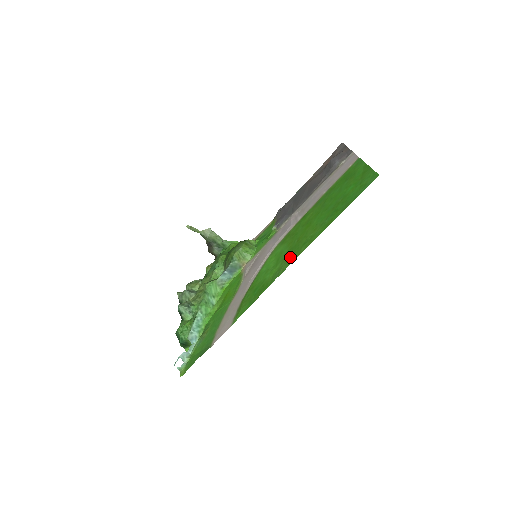
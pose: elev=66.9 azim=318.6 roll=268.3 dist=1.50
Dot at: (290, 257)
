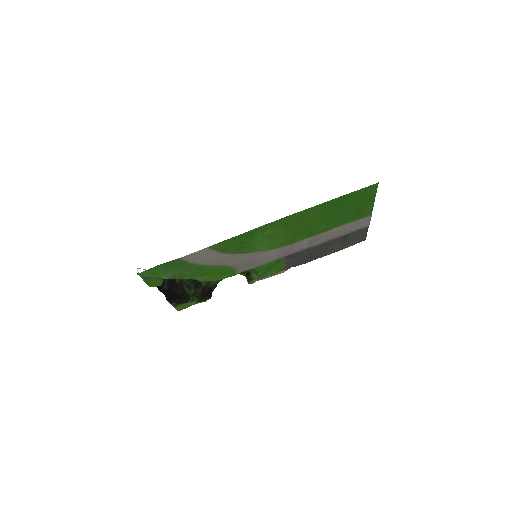
Dot at: (285, 222)
